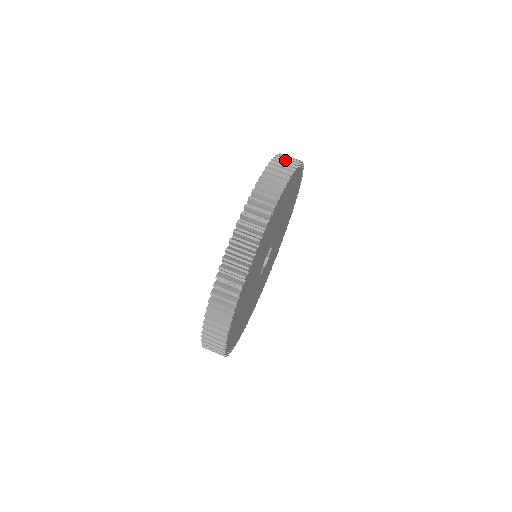
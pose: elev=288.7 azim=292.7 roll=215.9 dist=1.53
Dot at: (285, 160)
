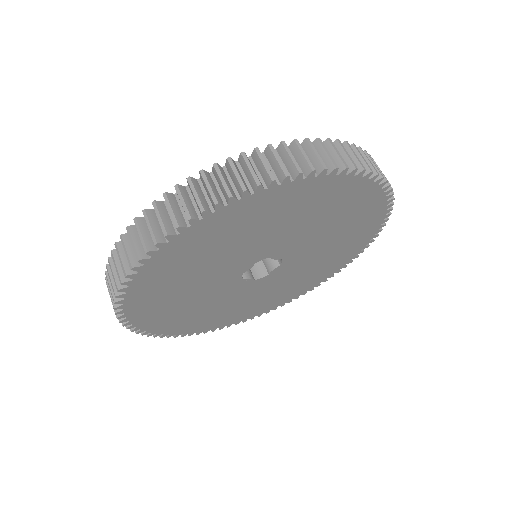
Dot at: occluded
